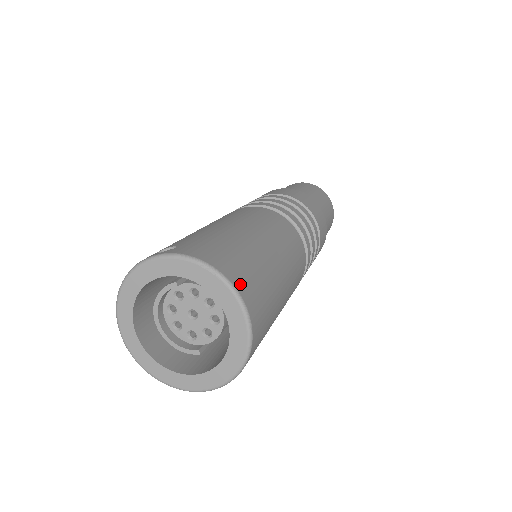
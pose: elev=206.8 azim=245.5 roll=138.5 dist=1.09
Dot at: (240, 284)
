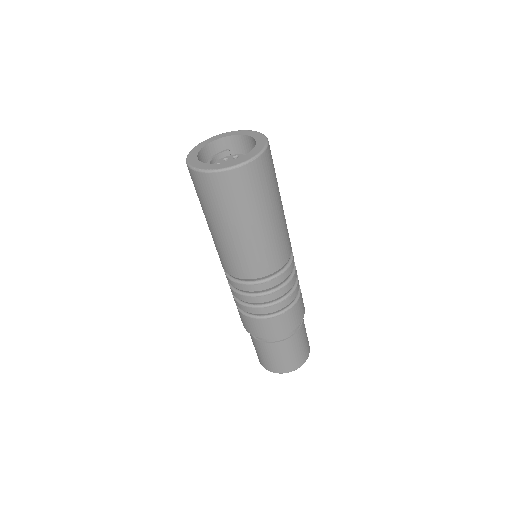
Dot at: occluded
